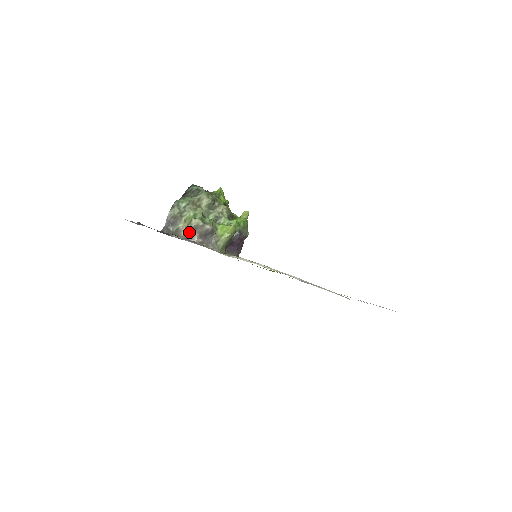
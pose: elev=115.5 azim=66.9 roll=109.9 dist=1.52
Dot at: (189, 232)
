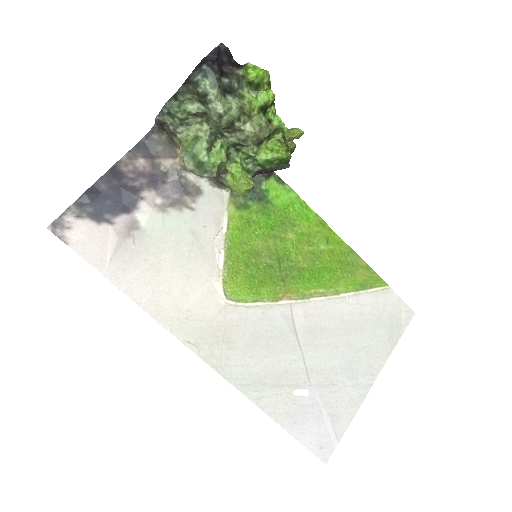
Dot at: occluded
